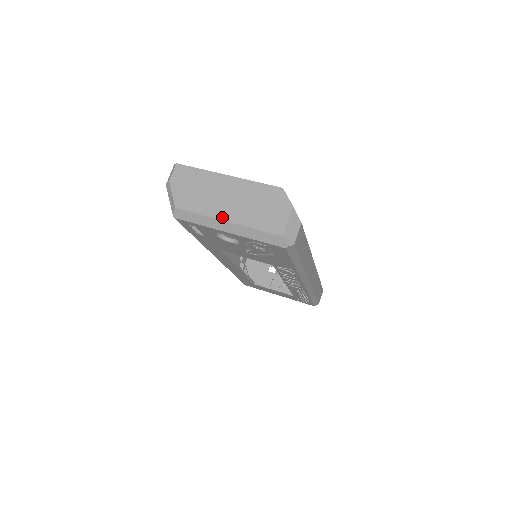
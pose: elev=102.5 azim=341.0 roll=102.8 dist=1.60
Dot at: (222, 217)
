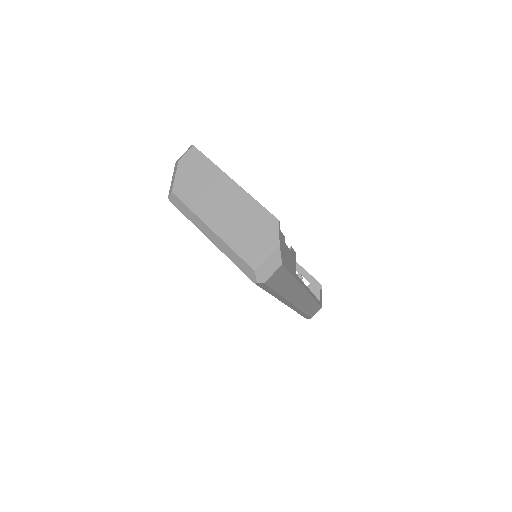
Dot at: (209, 223)
